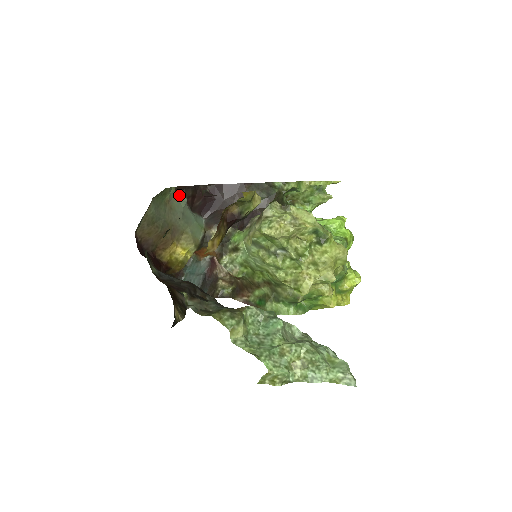
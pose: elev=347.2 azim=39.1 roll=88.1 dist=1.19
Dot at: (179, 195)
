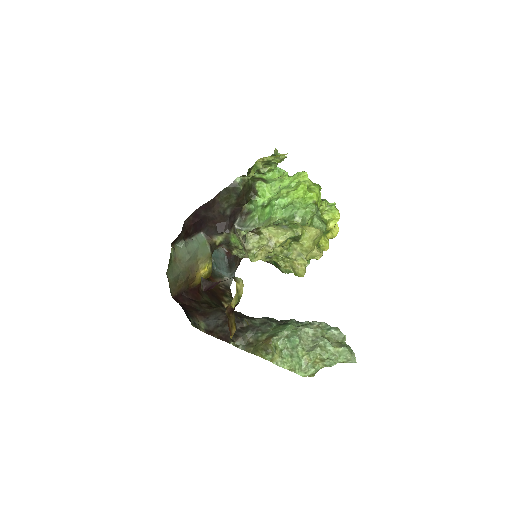
Dot at: (177, 243)
